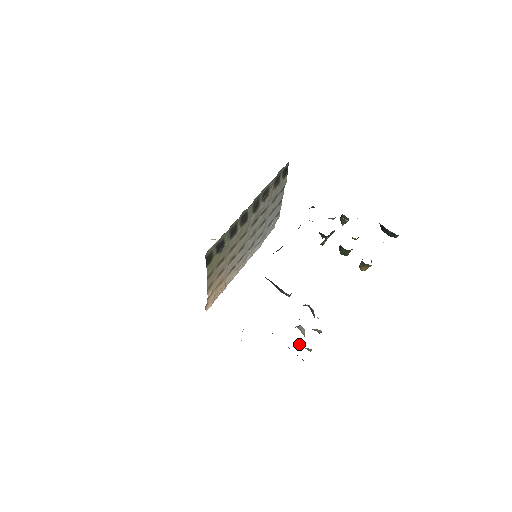
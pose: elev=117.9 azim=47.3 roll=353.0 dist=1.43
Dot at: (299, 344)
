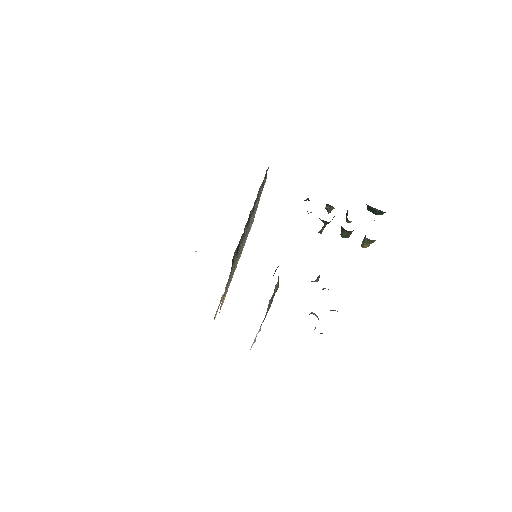
Dot at: occluded
